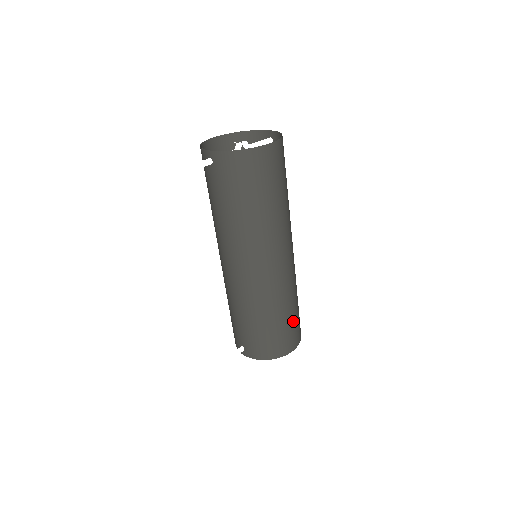
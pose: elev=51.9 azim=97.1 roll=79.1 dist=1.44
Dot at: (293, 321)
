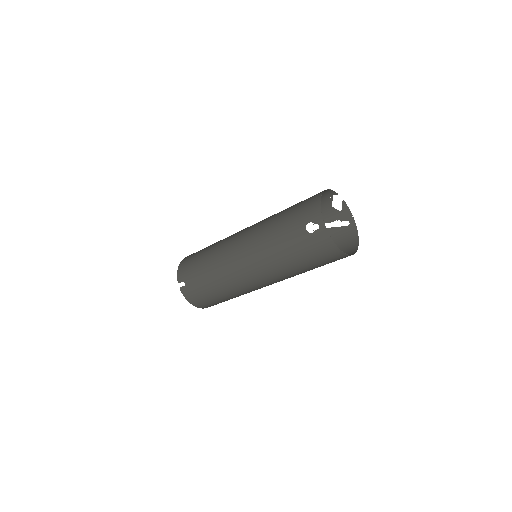
Dot at: occluded
